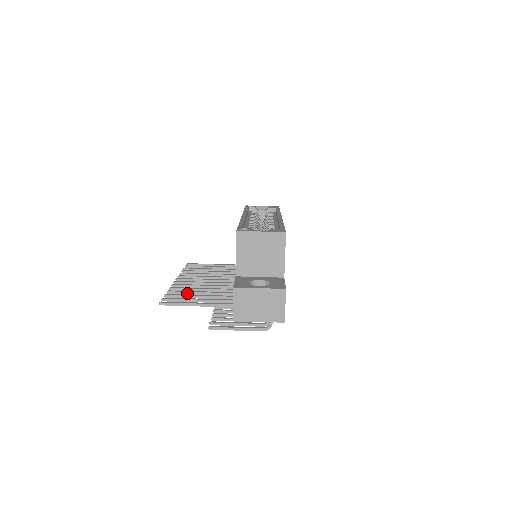
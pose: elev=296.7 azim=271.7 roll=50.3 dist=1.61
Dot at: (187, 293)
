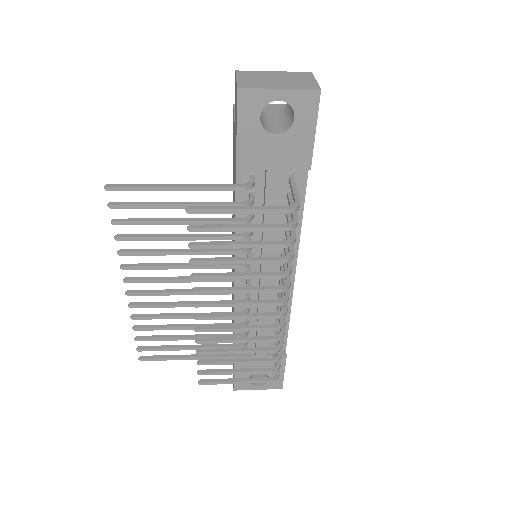
Dot at: (149, 236)
